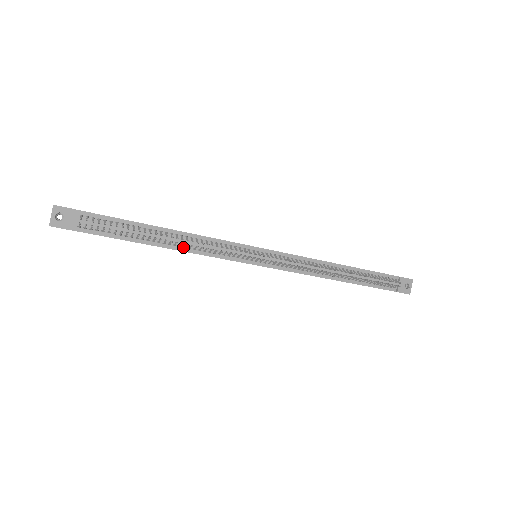
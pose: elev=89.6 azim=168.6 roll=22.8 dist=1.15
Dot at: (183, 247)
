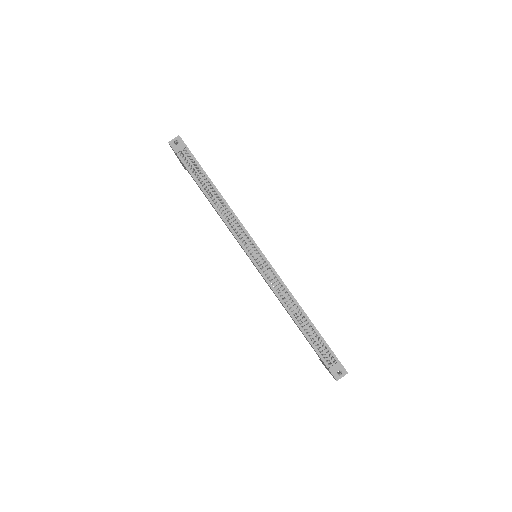
Dot at: (219, 209)
